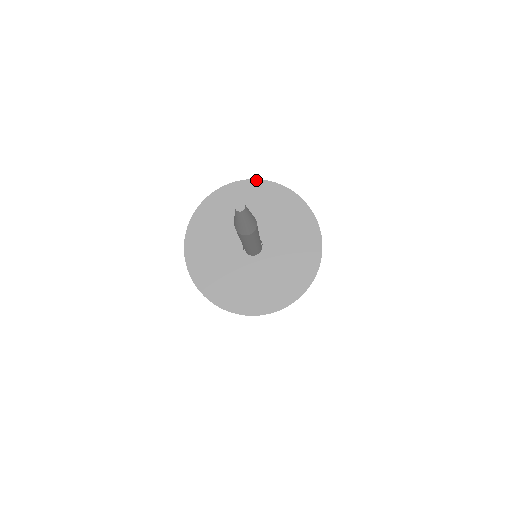
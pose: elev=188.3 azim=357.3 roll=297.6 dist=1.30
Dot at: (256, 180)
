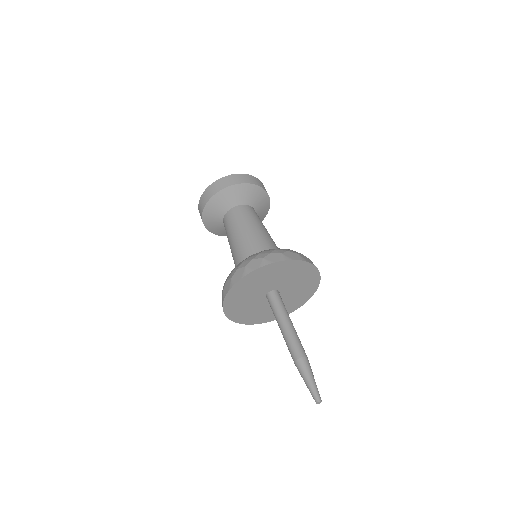
Dot at: (308, 263)
